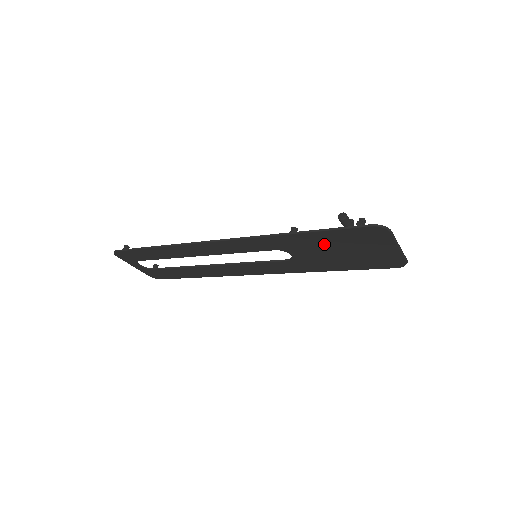
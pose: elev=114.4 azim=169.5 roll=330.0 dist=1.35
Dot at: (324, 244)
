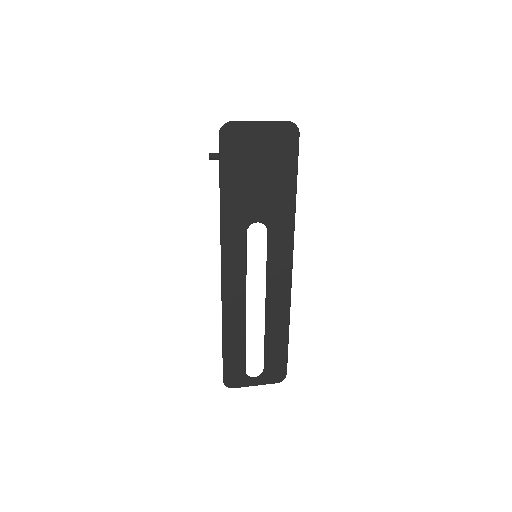
Dot at: (243, 185)
